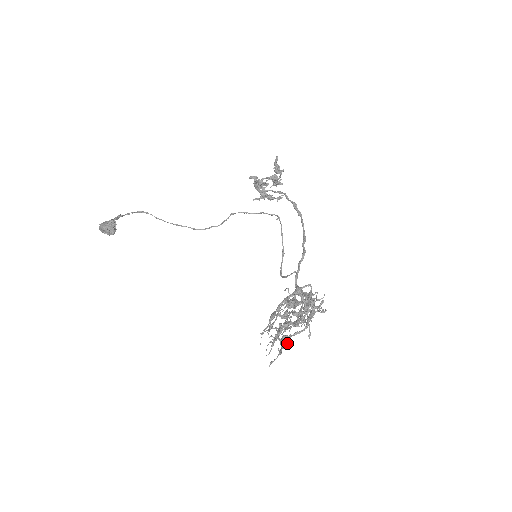
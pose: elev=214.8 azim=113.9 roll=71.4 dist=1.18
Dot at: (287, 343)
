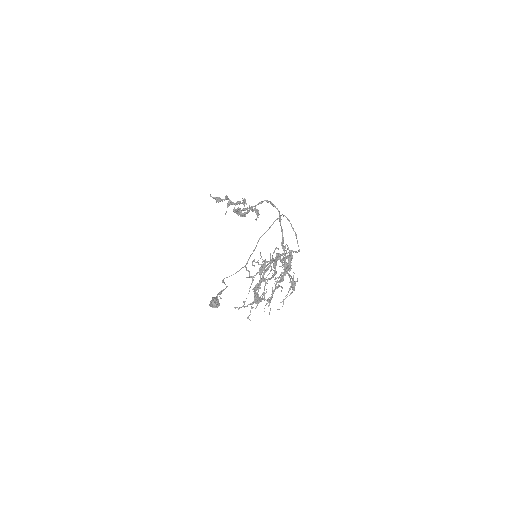
Dot at: (257, 298)
